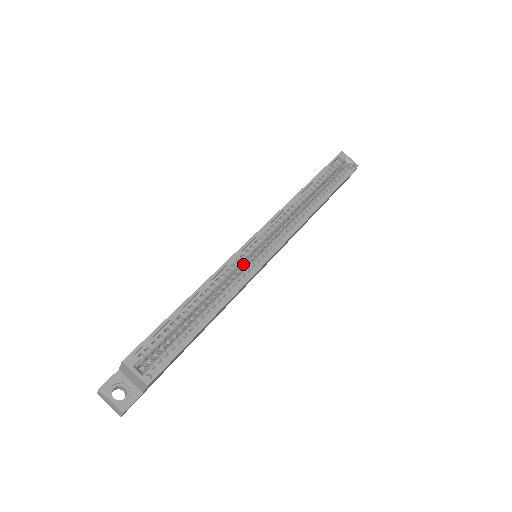
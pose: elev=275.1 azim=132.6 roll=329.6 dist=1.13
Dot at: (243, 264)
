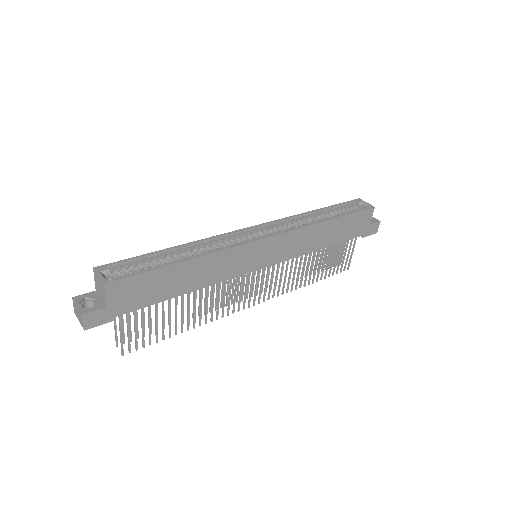
Dot at: occluded
